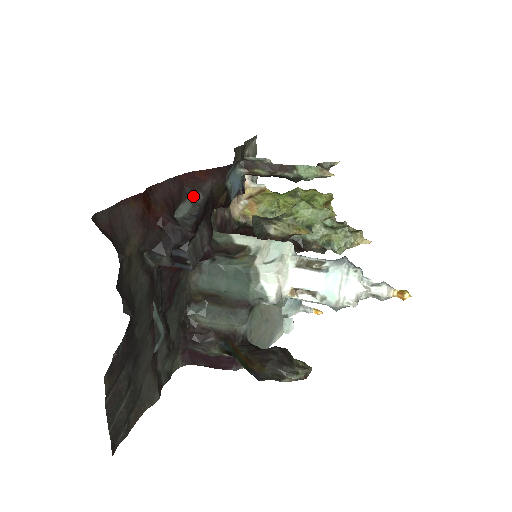
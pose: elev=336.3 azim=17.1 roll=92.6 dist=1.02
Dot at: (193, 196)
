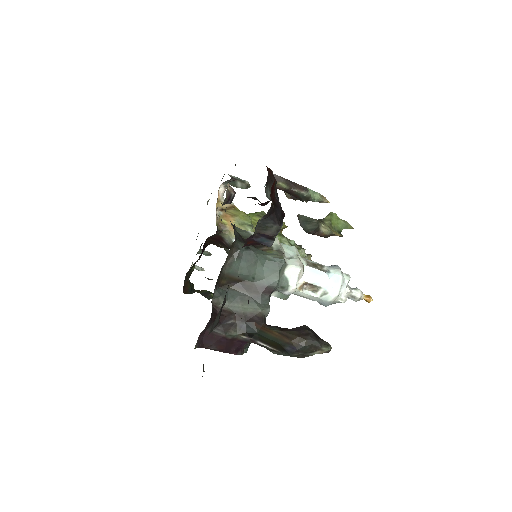
Dot at: (270, 185)
